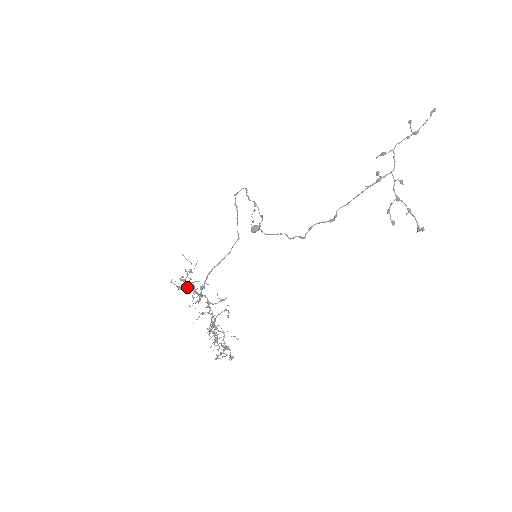
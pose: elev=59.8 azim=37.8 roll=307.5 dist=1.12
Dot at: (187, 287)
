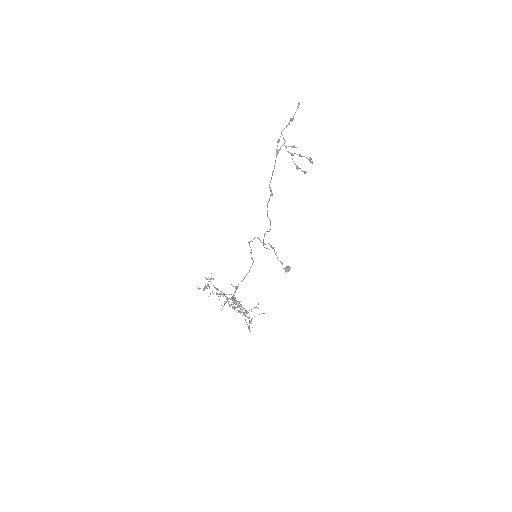
Dot at: occluded
